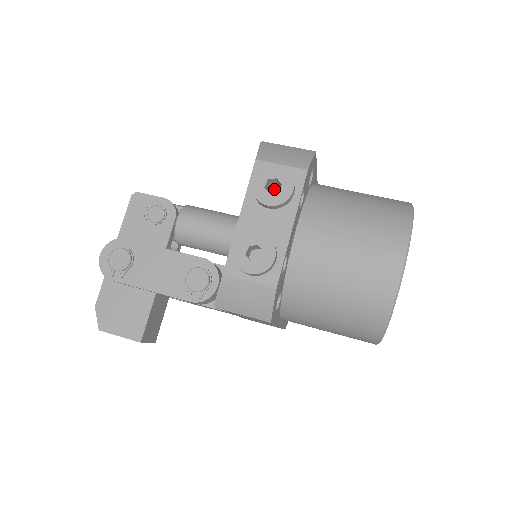
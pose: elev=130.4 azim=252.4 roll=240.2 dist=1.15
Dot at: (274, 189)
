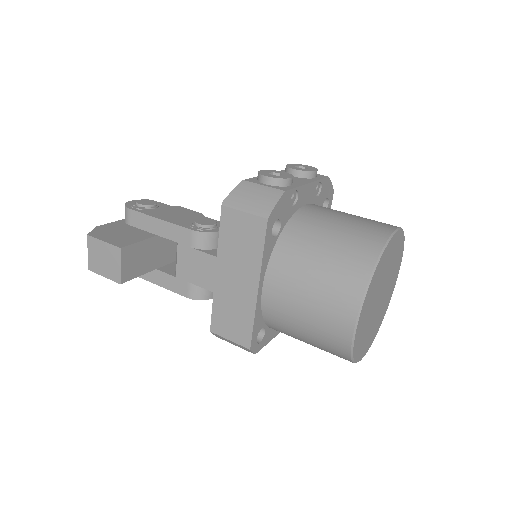
Dot at: occluded
